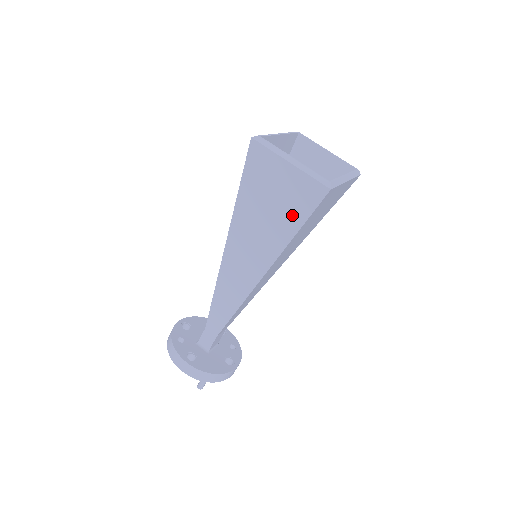
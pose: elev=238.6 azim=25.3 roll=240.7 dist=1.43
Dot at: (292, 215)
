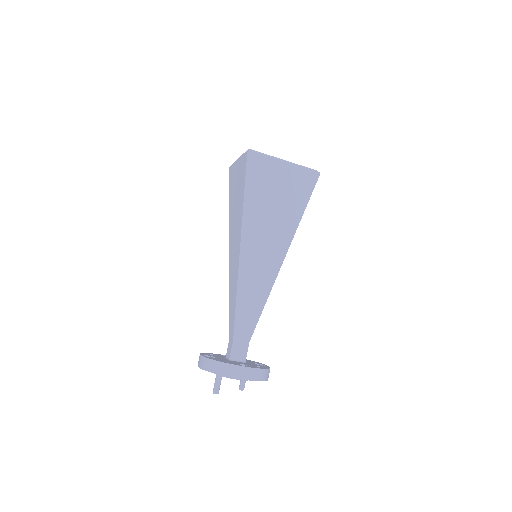
Dot at: (242, 186)
